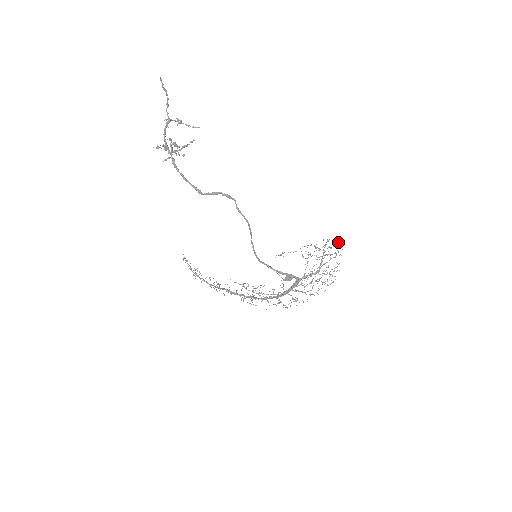
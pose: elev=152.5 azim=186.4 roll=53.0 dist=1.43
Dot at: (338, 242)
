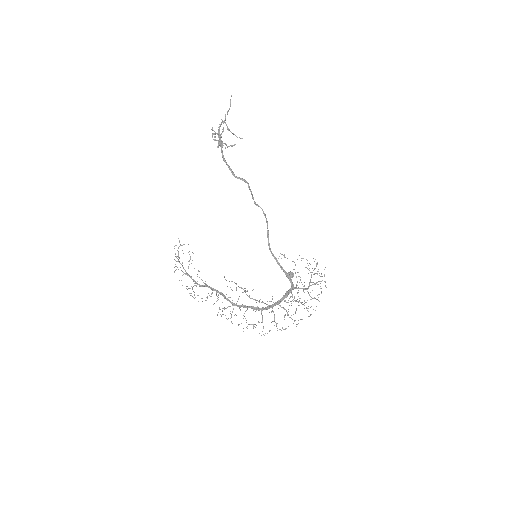
Dot at: occluded
